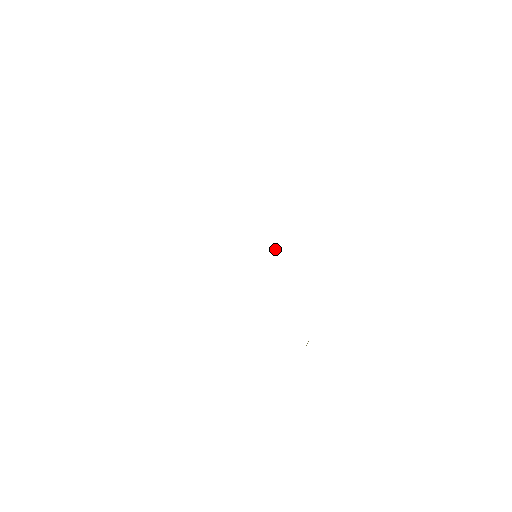
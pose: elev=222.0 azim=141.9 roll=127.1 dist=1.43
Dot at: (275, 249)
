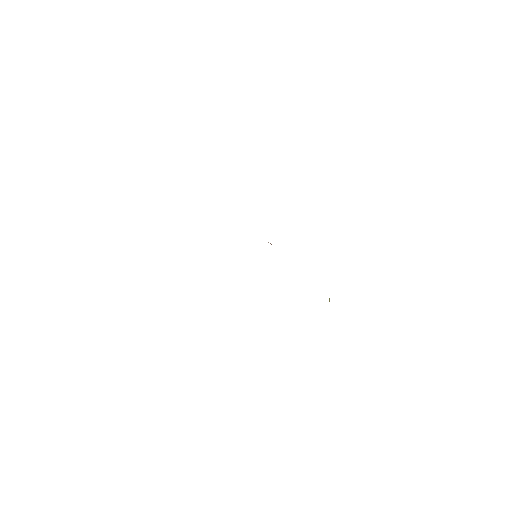
Dot at: (270, 243)
